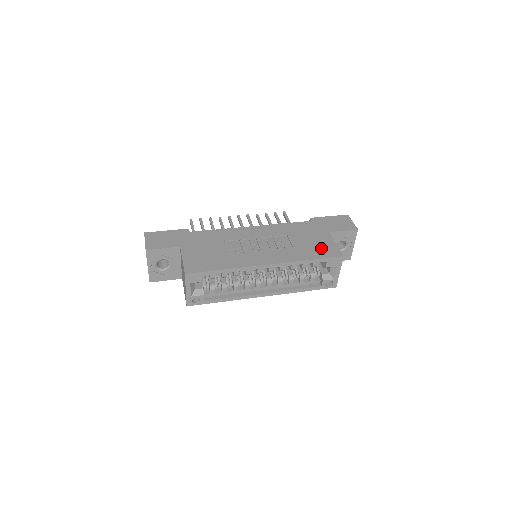
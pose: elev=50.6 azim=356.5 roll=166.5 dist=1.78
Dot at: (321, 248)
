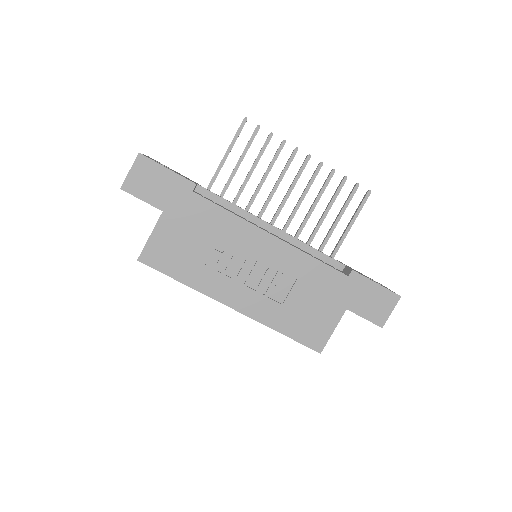
Dot at: (311, 326)
